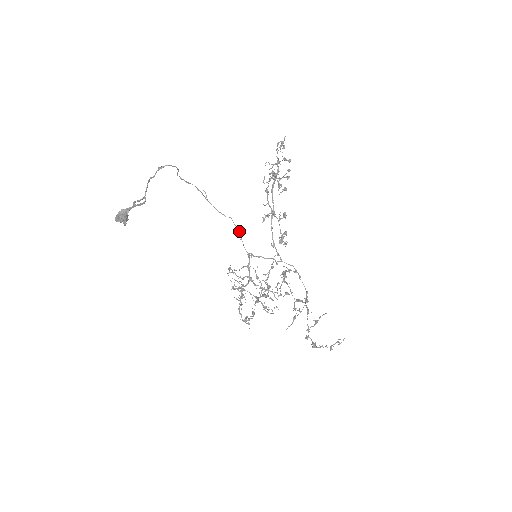
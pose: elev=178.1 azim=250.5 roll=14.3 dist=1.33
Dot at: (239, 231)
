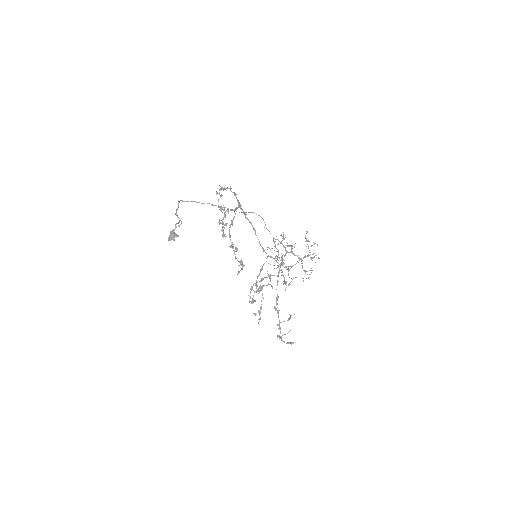
Dot at: (263, 220)
